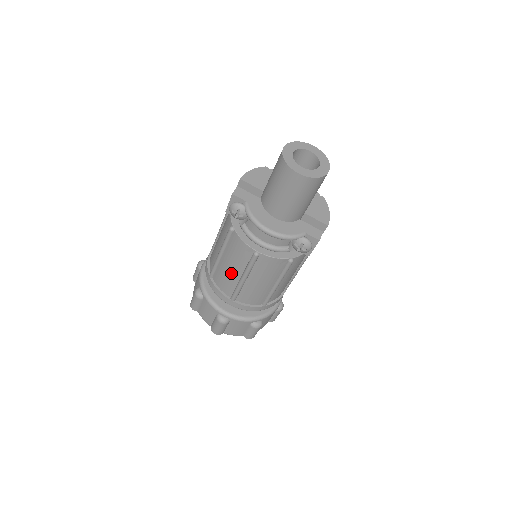
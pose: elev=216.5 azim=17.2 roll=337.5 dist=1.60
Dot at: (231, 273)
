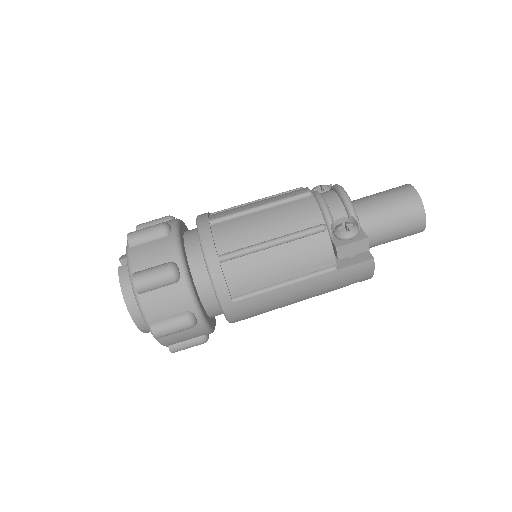
Dot at: (250, 205)
